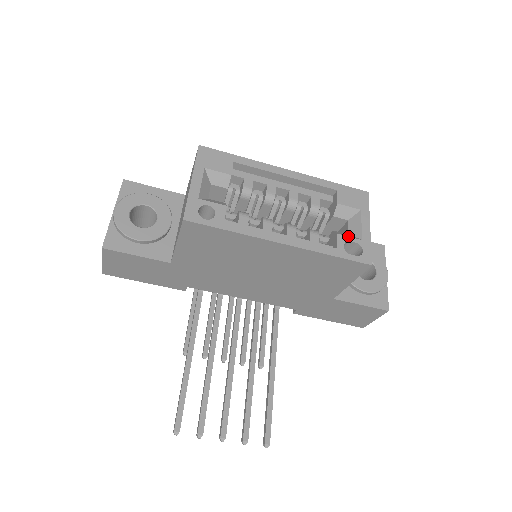
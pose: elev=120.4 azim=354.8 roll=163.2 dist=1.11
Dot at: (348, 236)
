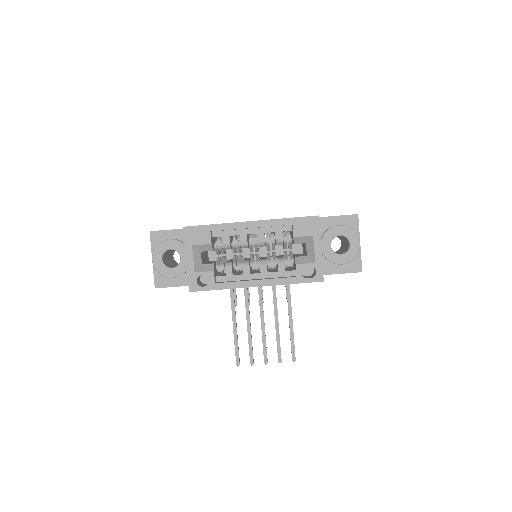
Dot at: (304, 263)
